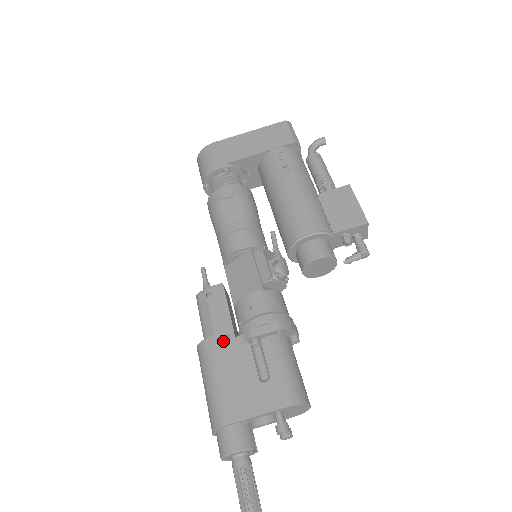
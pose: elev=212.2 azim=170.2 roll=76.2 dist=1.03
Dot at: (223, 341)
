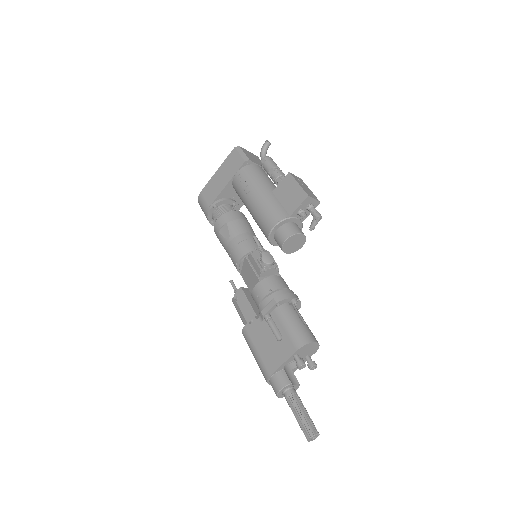
Dot at: (251, 326)
